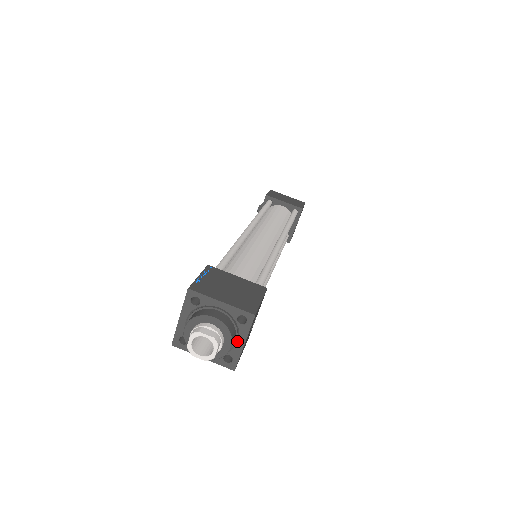
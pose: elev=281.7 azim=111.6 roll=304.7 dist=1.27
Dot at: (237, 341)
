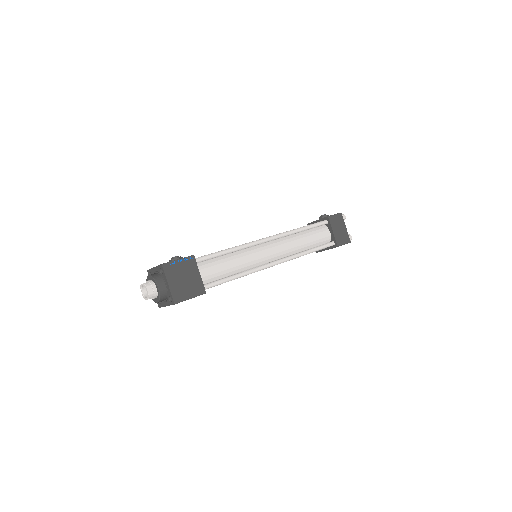
Dot at: (165, 302)
